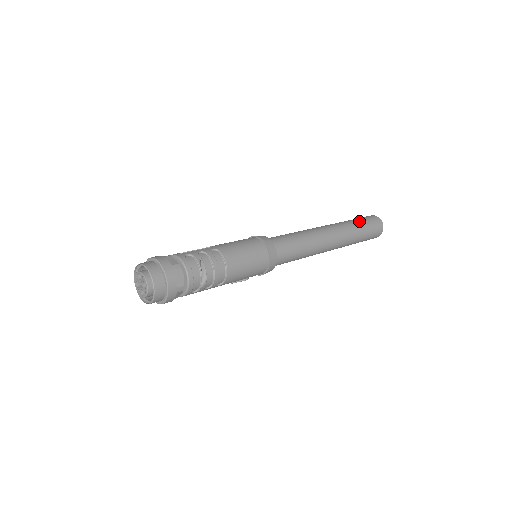
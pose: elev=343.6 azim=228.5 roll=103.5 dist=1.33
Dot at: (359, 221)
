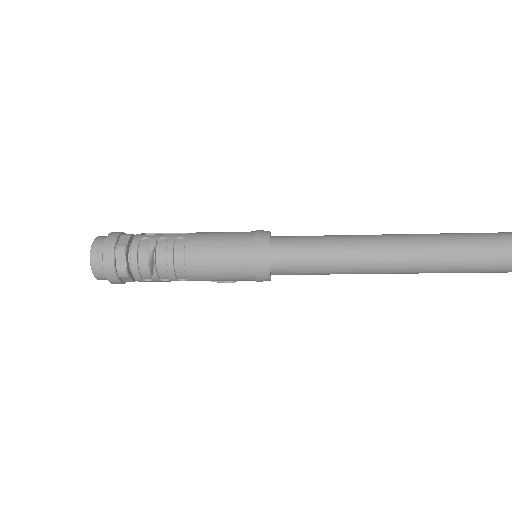
Dot at: (480, 238)
